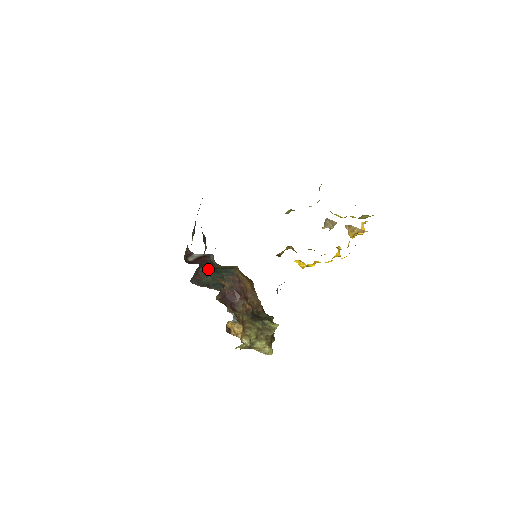
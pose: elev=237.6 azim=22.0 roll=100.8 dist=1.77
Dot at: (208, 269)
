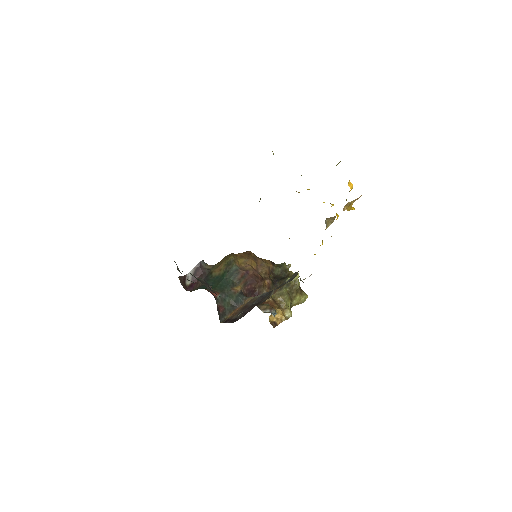
Dot at: (219, 291)
